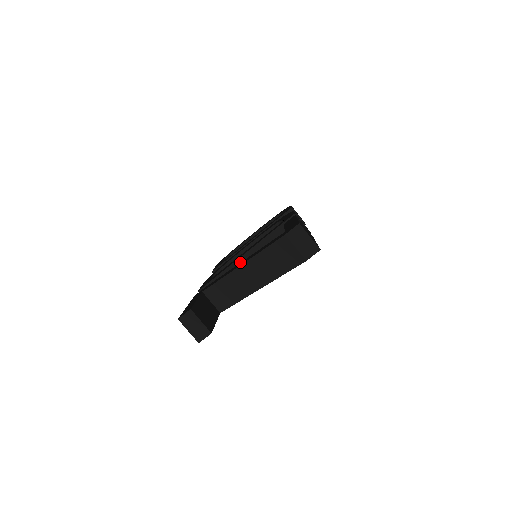
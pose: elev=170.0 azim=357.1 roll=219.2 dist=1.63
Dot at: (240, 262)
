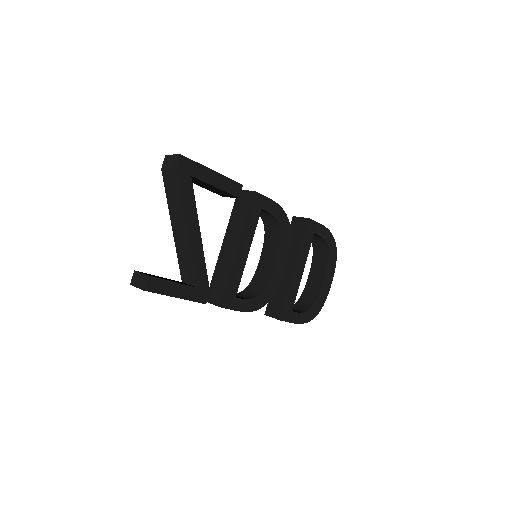
Dot at: (221, 255)
